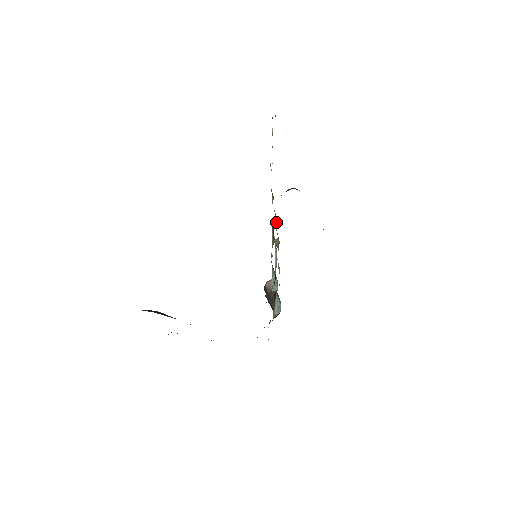
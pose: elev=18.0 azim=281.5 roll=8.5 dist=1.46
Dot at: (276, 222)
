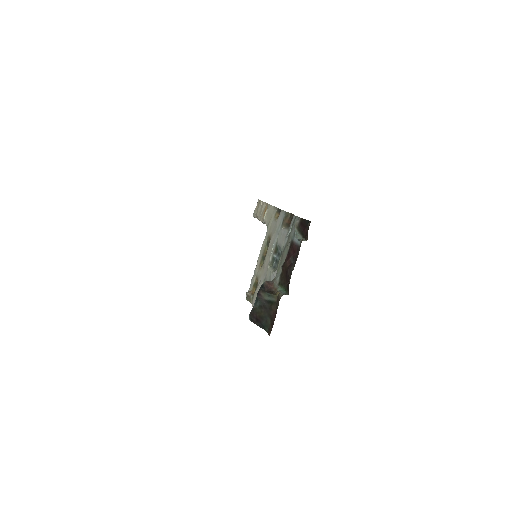
Dot at: (260, 262)
